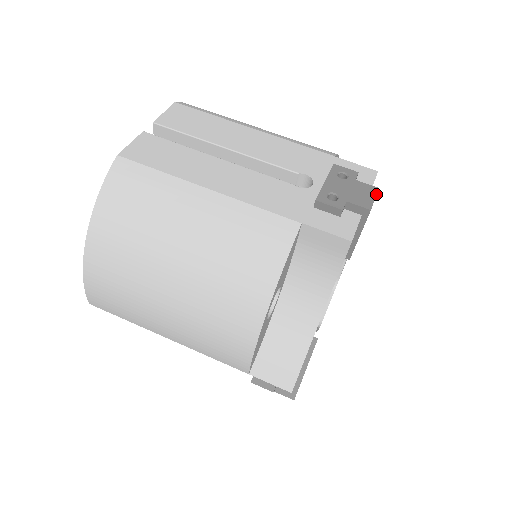
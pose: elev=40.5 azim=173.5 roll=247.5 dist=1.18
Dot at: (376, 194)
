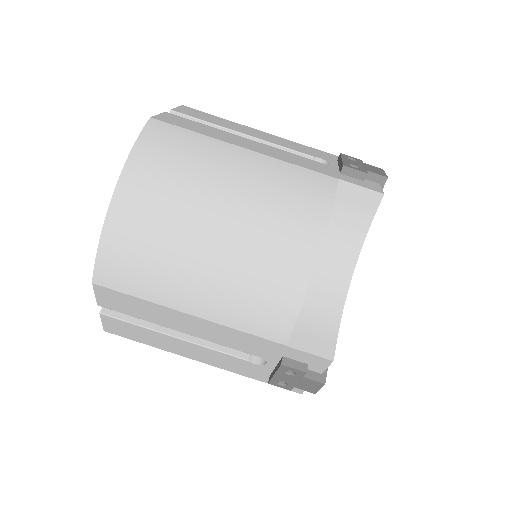
Dot at: (384, 171)
